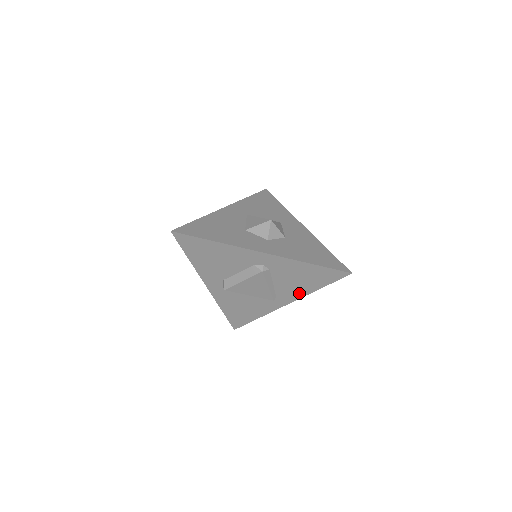
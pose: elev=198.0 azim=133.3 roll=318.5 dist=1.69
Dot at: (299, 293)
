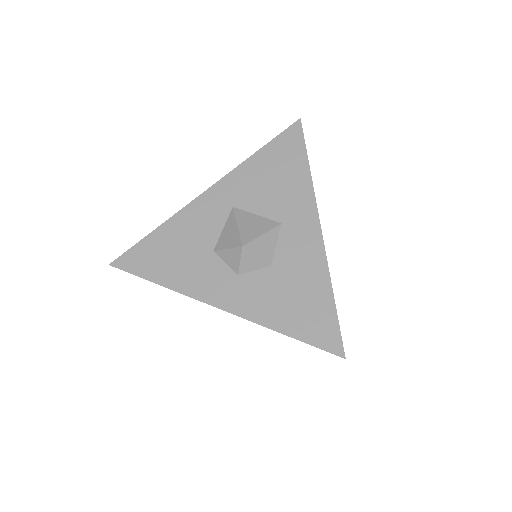
Dot at: occluded
